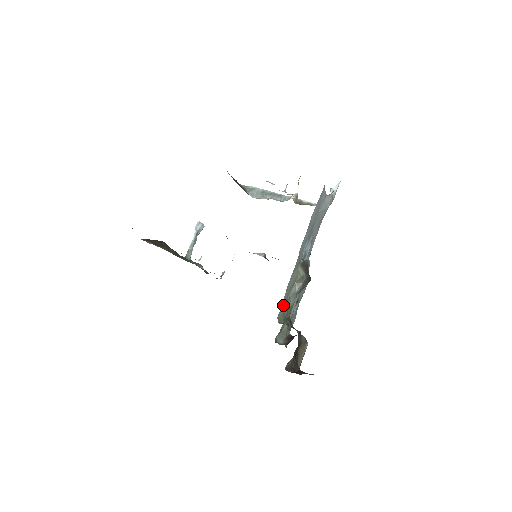
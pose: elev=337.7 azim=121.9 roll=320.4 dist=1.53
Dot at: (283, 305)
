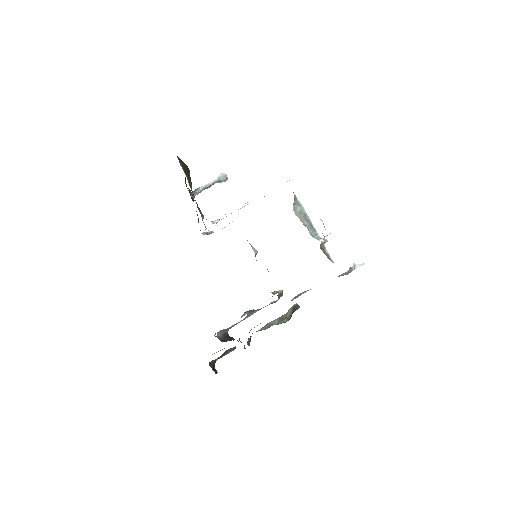
Dot at: occluded
